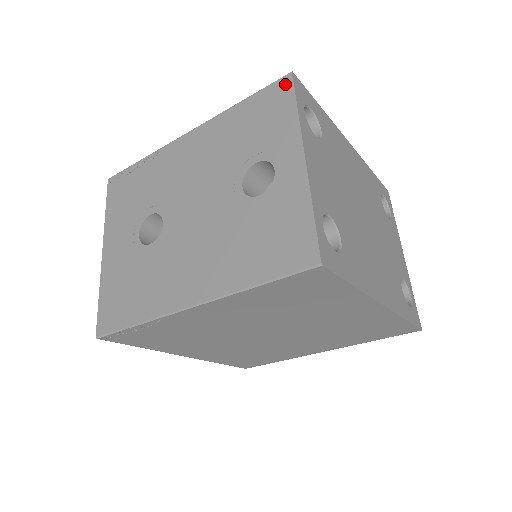
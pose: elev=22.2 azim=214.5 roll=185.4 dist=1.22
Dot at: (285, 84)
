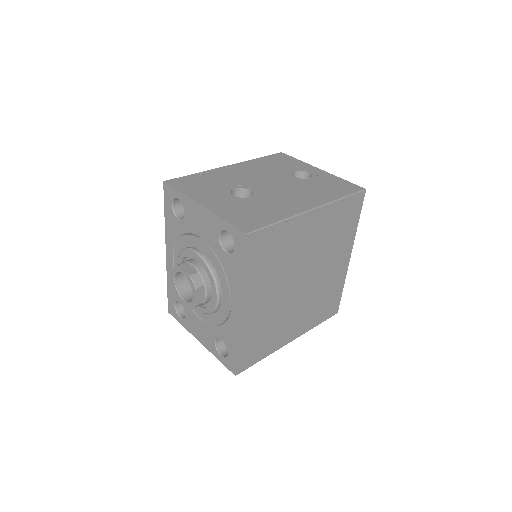
Dot at: (282, 154)
